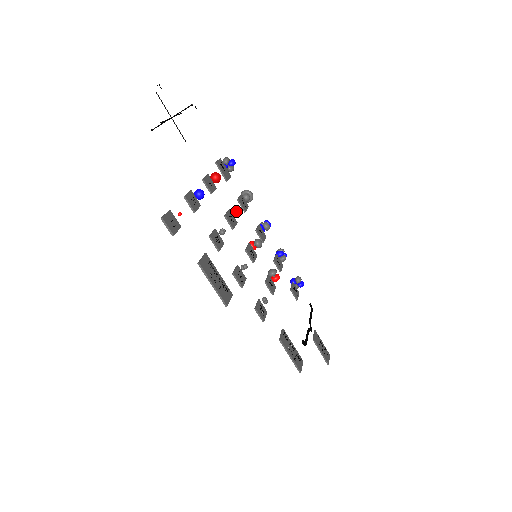
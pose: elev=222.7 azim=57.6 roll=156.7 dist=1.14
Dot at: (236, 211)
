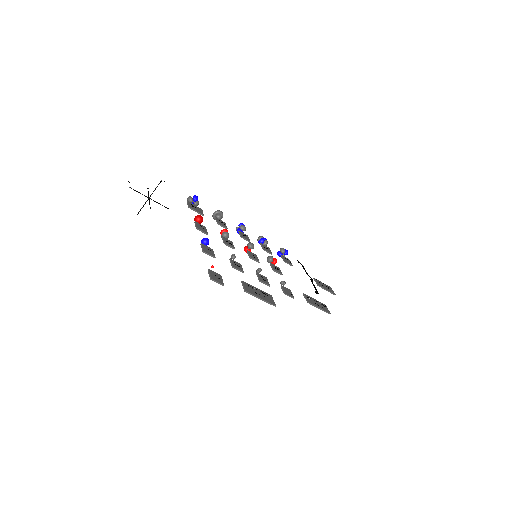
Dot at: (226, 234)
